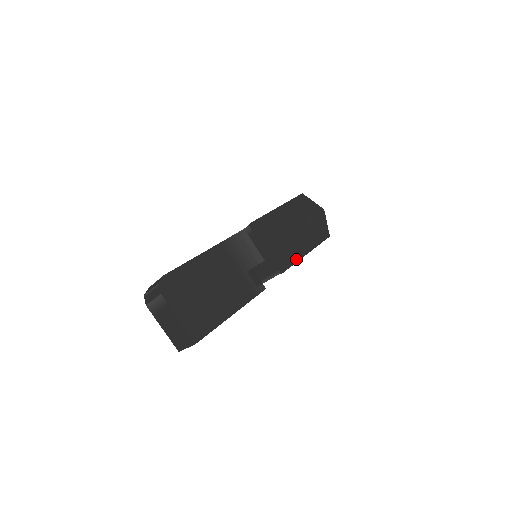
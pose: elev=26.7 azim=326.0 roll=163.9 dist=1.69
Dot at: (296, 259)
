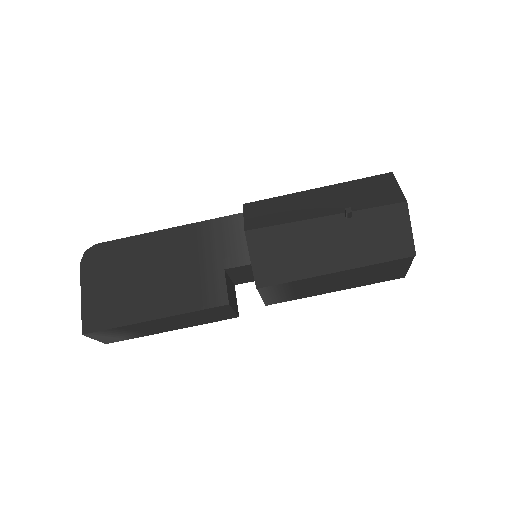
Dot at: (301, 274)
